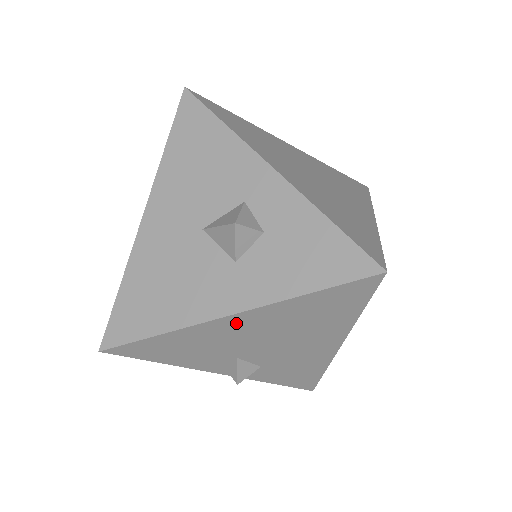
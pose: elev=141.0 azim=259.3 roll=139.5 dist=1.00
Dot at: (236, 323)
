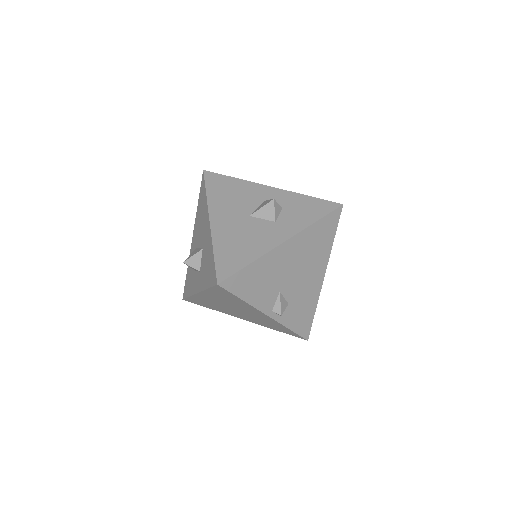
Dot at: (287, 249)
